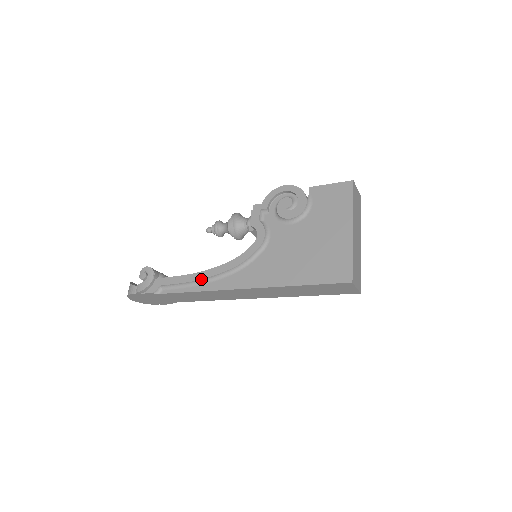
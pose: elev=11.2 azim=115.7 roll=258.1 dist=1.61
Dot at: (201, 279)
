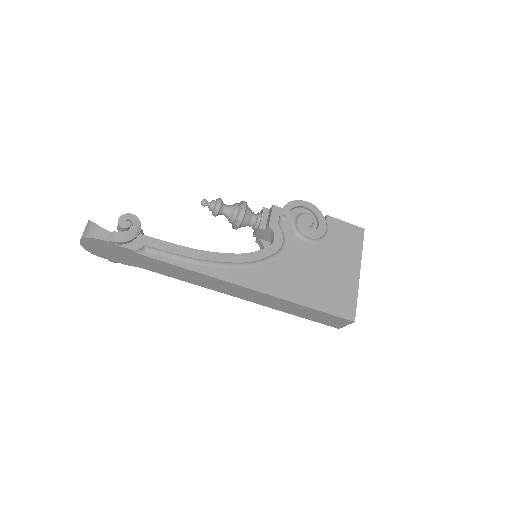
Dot at: (204, 259)
